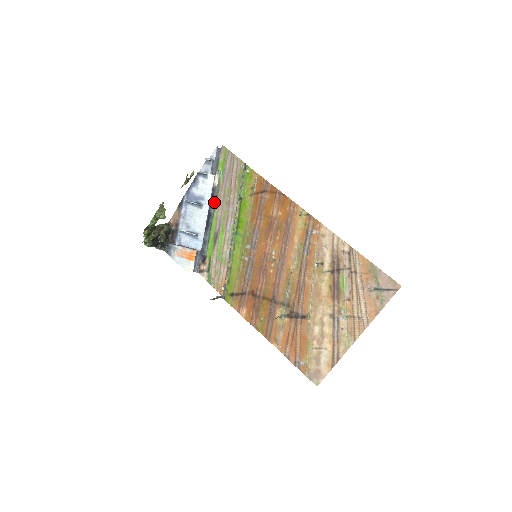
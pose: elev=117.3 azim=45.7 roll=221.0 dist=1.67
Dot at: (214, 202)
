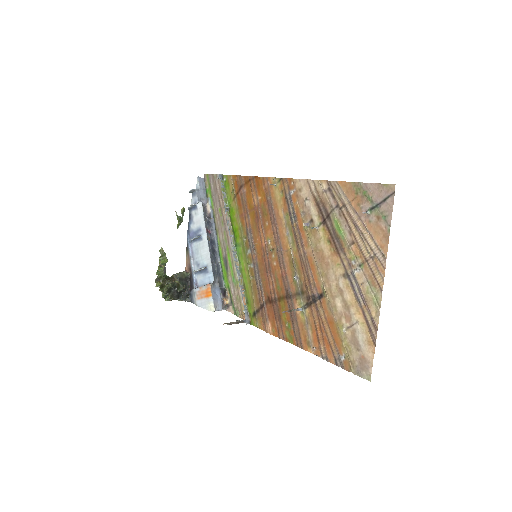
Dot at: (214, 229)
